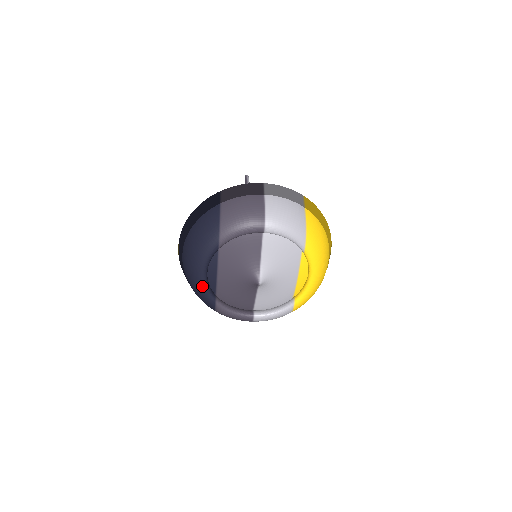
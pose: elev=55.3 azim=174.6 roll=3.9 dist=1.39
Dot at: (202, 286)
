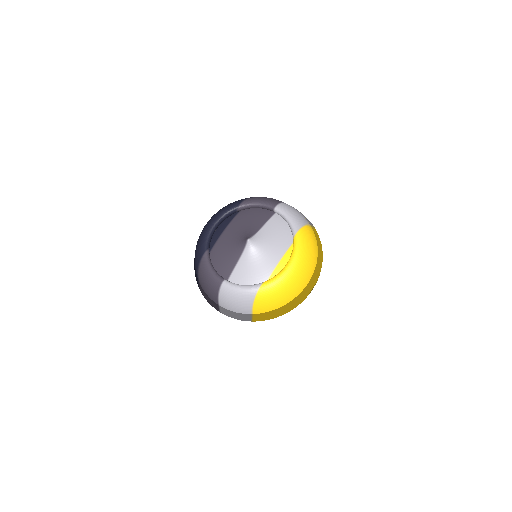
Dot at: (207, 232)
